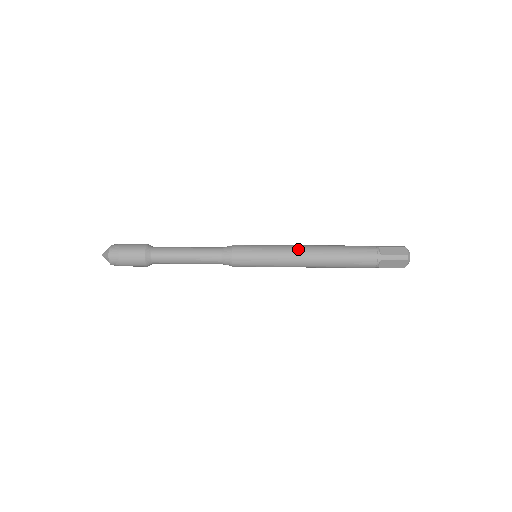
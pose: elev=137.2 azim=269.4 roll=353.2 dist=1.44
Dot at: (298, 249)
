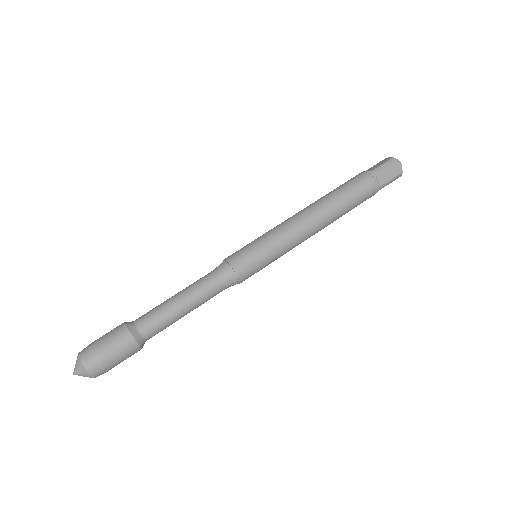
Dot at: (291, 217)
